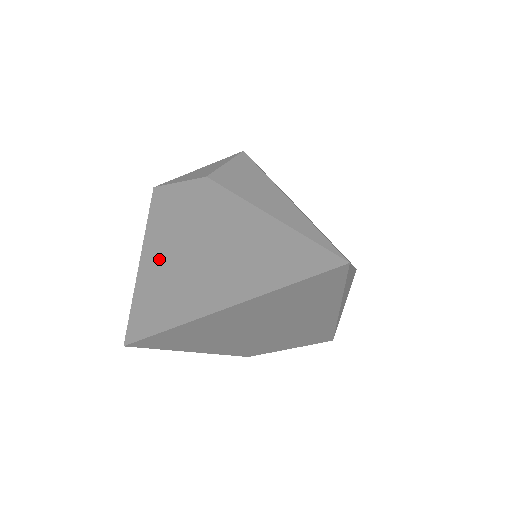
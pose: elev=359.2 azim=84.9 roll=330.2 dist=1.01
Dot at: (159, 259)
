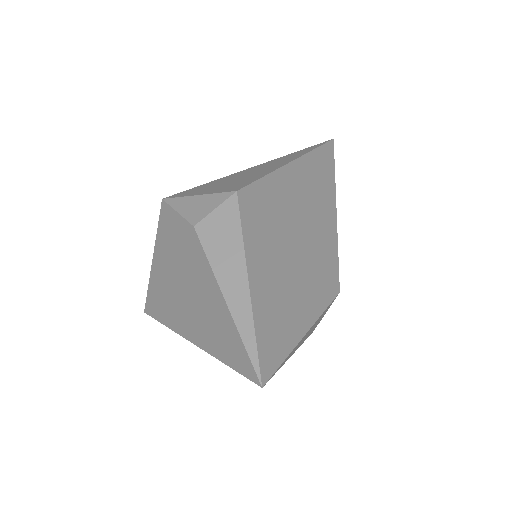
Dot at: (163, 268)
